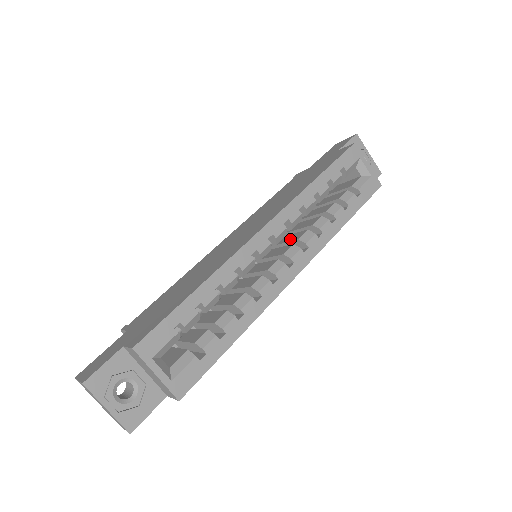
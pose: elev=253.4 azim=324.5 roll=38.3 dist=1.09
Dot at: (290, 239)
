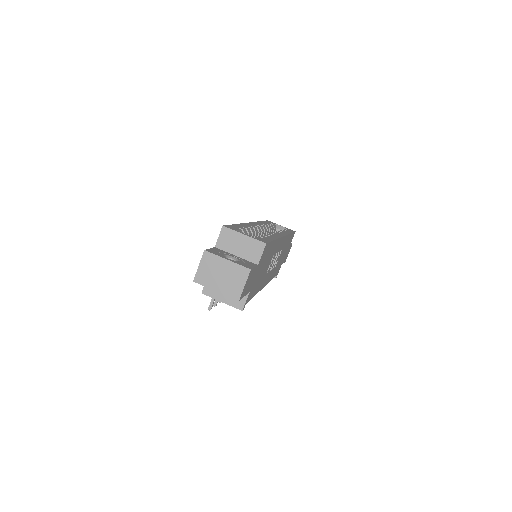
Dot at: occluded
